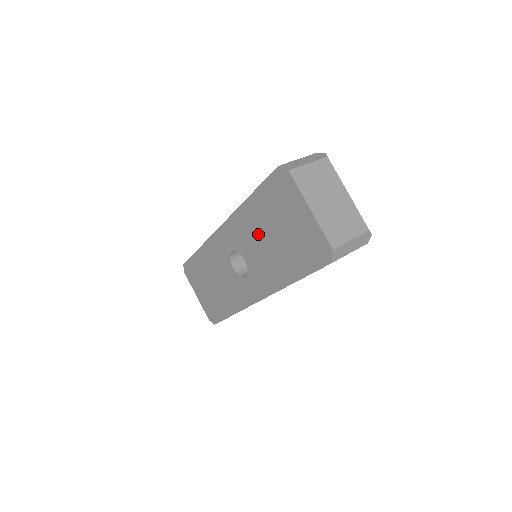
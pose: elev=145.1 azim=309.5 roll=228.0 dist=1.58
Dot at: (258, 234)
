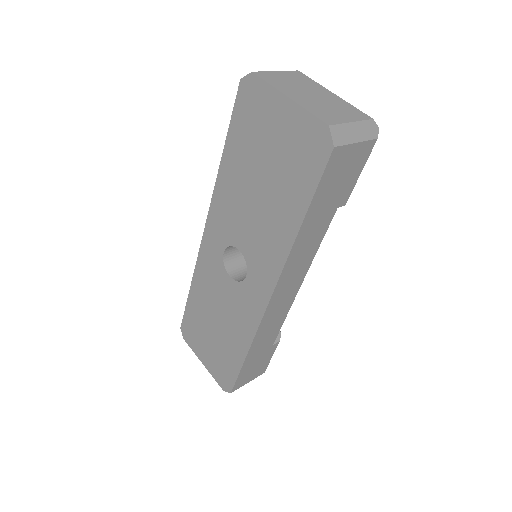
Dot at: (244, 195)
